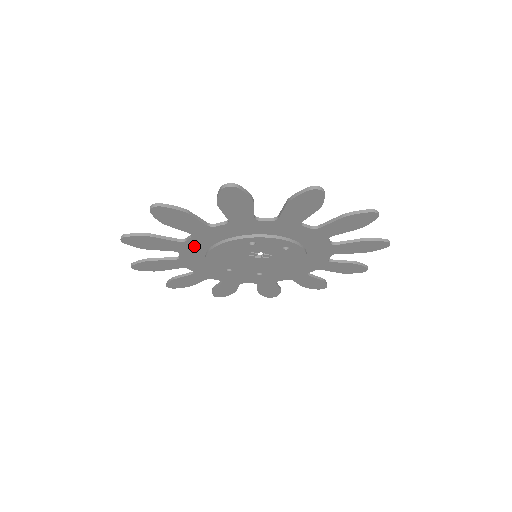
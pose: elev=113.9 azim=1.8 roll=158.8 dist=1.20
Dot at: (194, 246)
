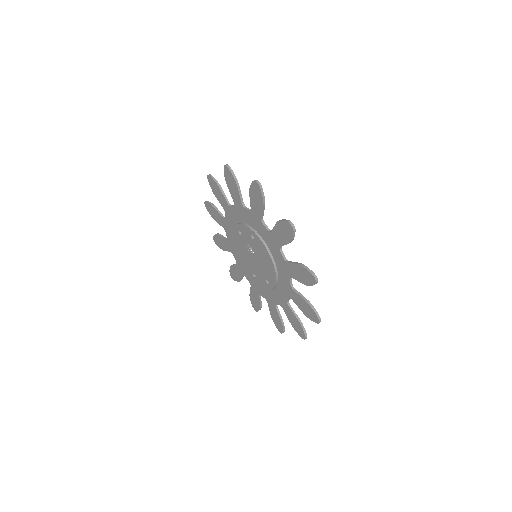
Dot at: (232, 244)
